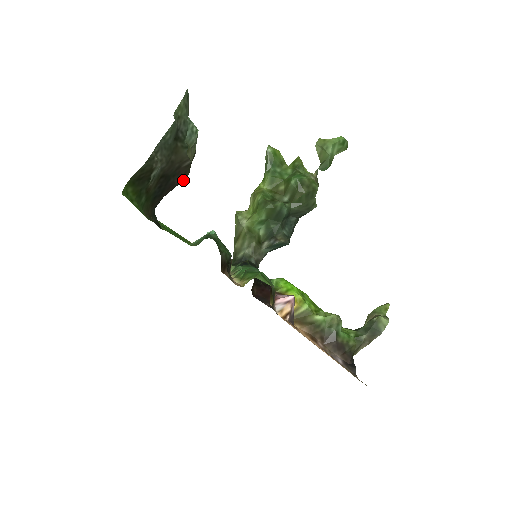
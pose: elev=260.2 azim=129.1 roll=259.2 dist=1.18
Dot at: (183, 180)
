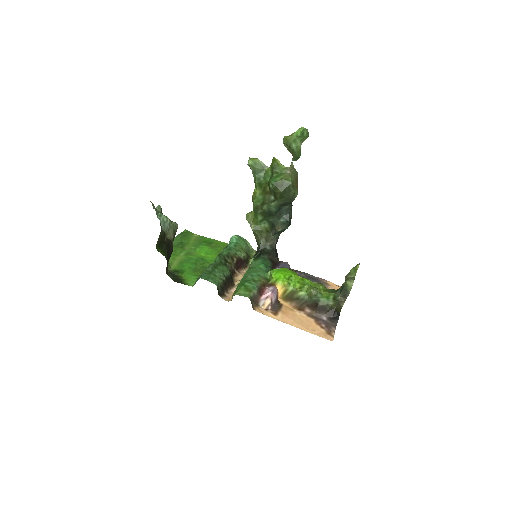
Dot at: occluded
